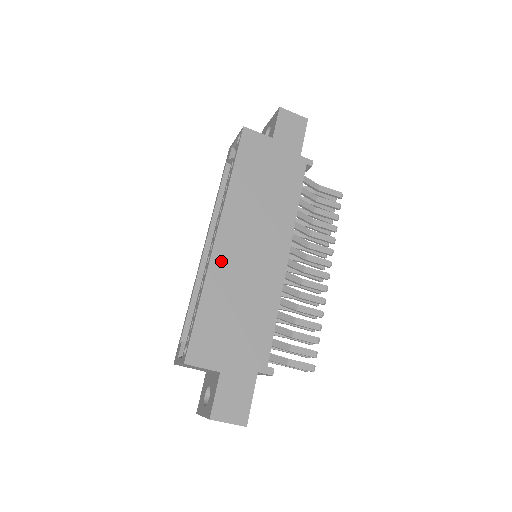
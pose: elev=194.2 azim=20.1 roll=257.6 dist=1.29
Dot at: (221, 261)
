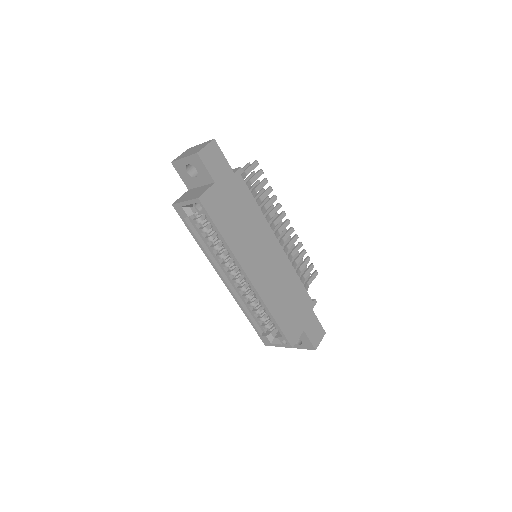
Dot at: (263, 289)
